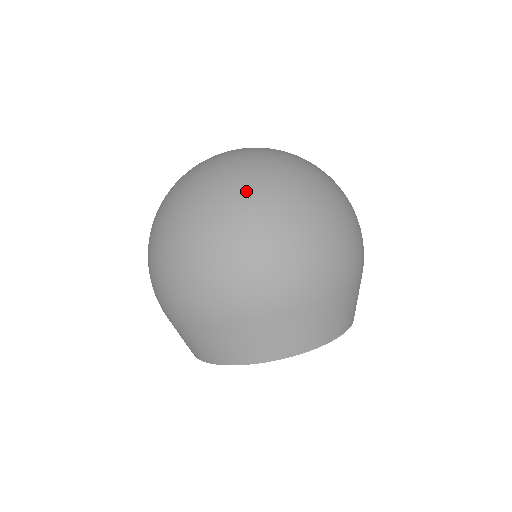
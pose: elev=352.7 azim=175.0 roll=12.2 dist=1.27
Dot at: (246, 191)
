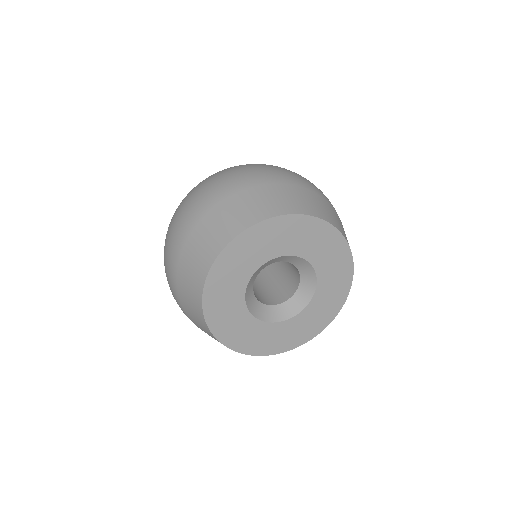
Dot at: occluded
